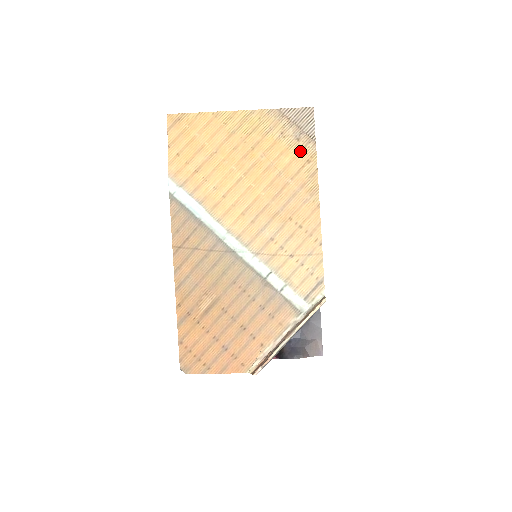
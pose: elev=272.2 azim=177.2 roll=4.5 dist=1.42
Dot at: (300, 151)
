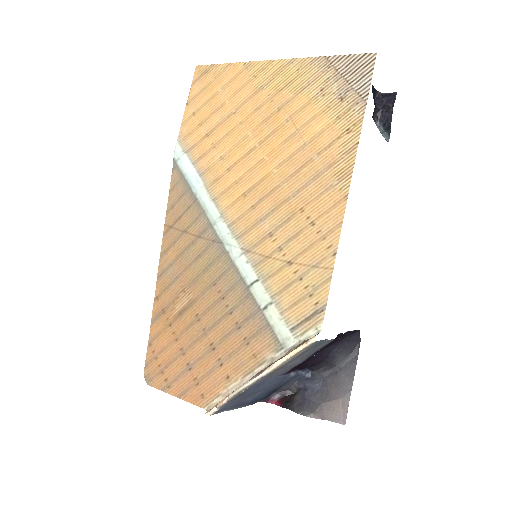
Dot at: (340, 115)
